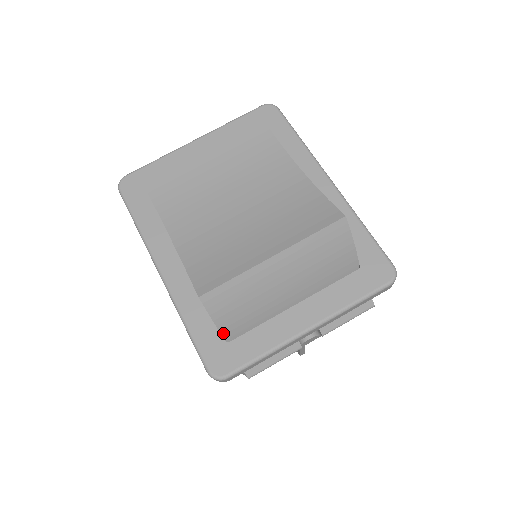
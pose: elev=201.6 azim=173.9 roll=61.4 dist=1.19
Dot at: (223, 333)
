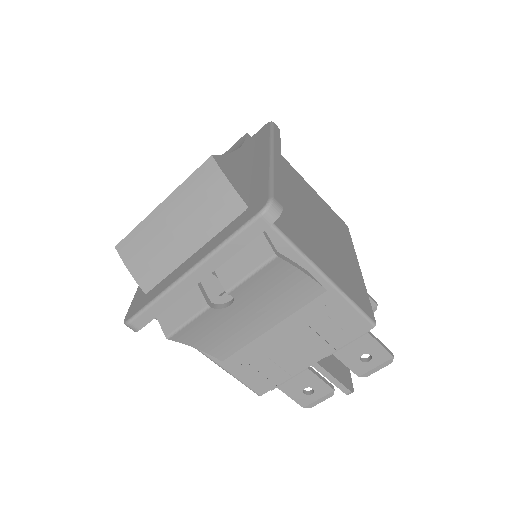
Dot at: (141, 285)
